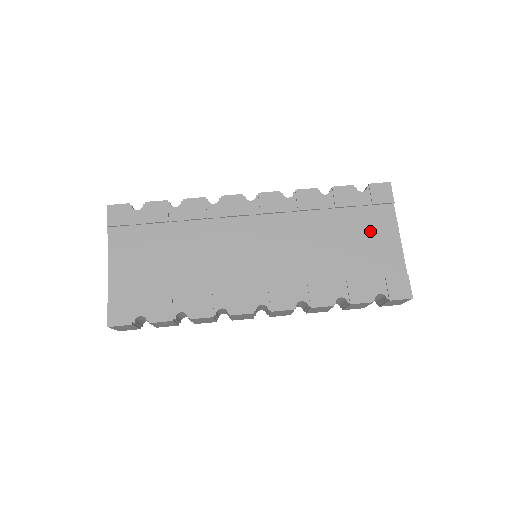
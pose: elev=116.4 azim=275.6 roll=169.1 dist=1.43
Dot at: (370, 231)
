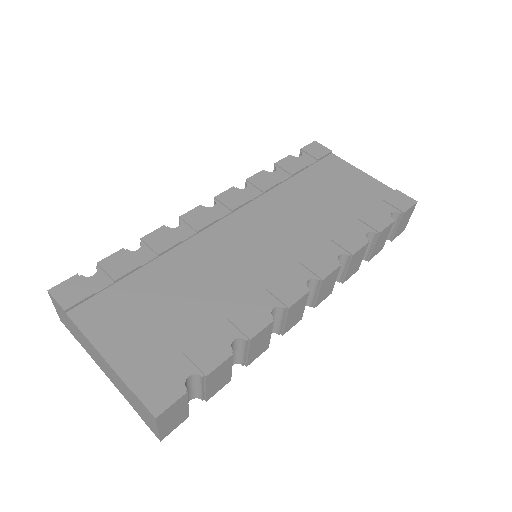
Dot at: (335, 178)
